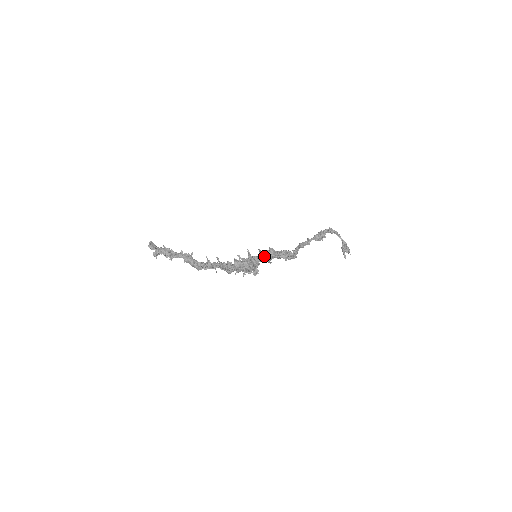
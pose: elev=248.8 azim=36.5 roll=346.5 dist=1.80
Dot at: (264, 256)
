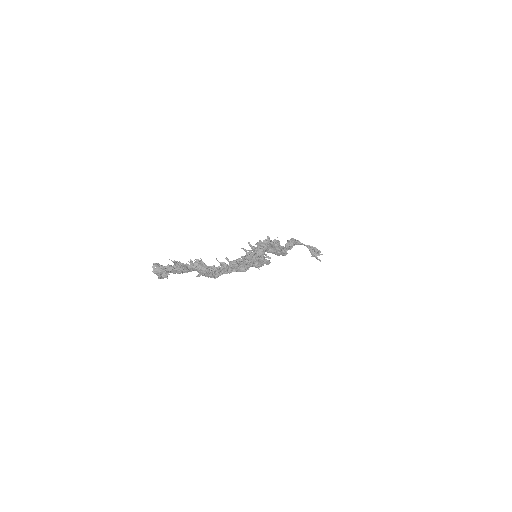
Dot at: (265, 243)
